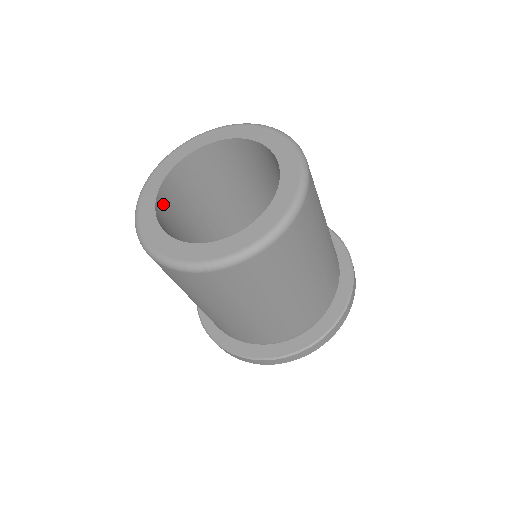
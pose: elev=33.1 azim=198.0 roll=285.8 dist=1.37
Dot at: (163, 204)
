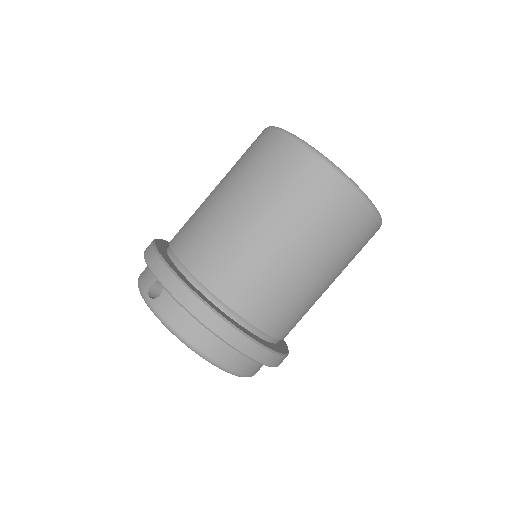
Dot at: occluded
